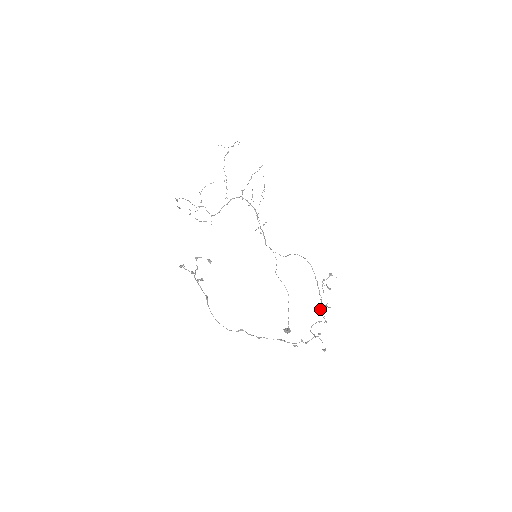
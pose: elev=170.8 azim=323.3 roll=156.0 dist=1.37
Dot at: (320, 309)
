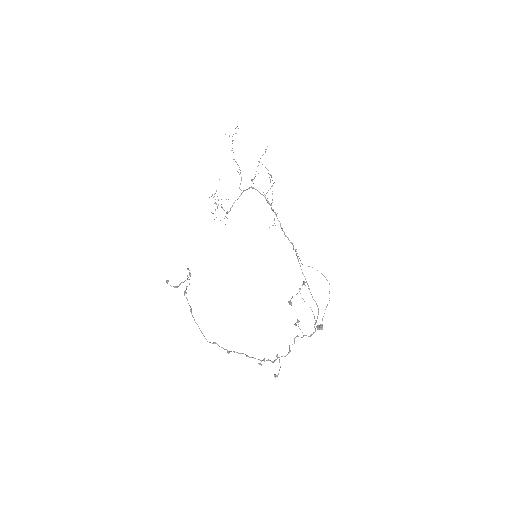
Dot at: (317, 316)
